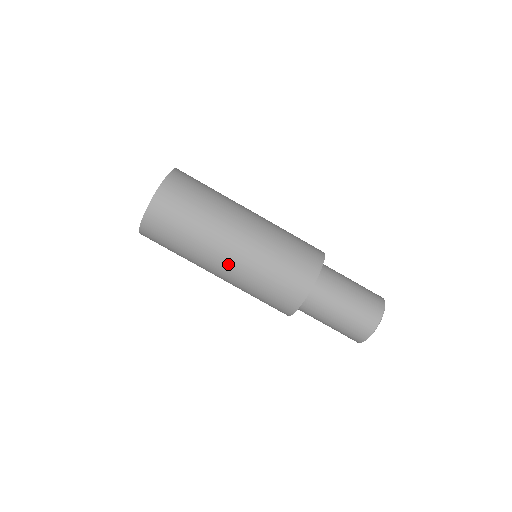
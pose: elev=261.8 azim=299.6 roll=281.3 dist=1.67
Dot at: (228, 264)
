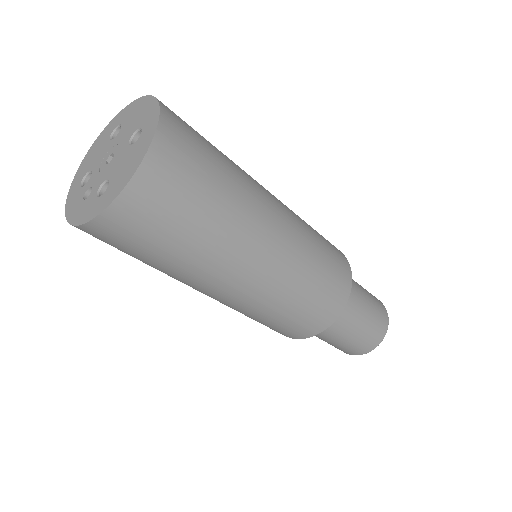
Dot at: (242, 288)
